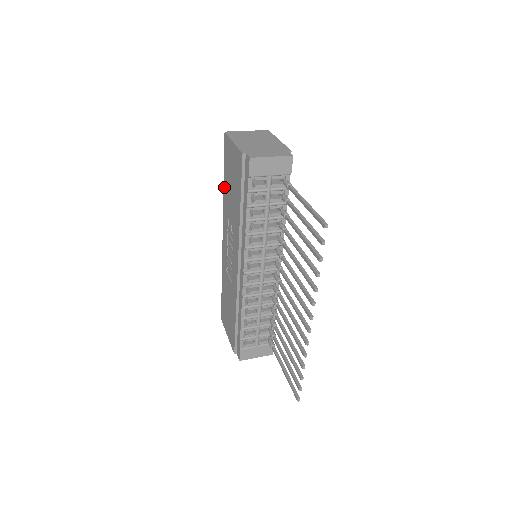
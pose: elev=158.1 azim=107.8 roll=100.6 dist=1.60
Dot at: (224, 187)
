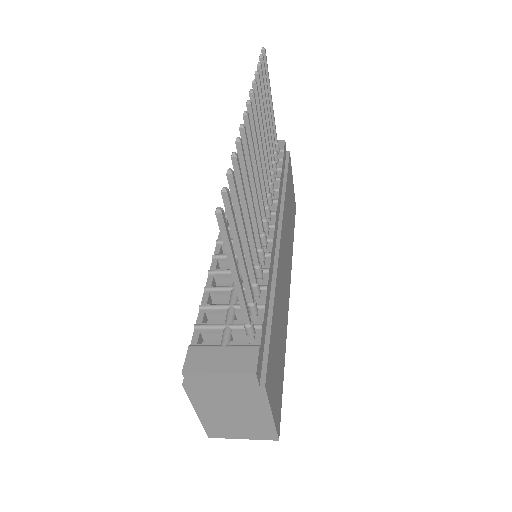
Dot at: occluded
